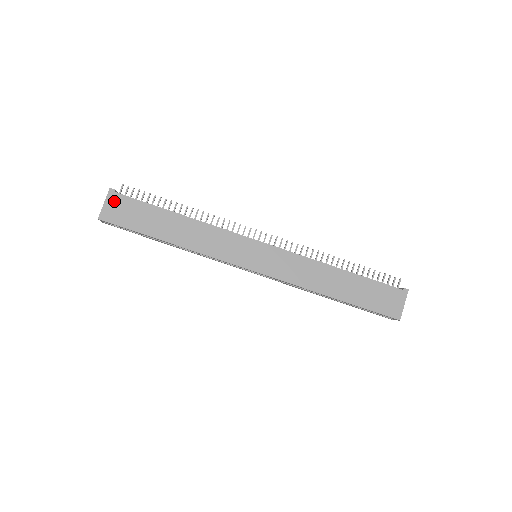
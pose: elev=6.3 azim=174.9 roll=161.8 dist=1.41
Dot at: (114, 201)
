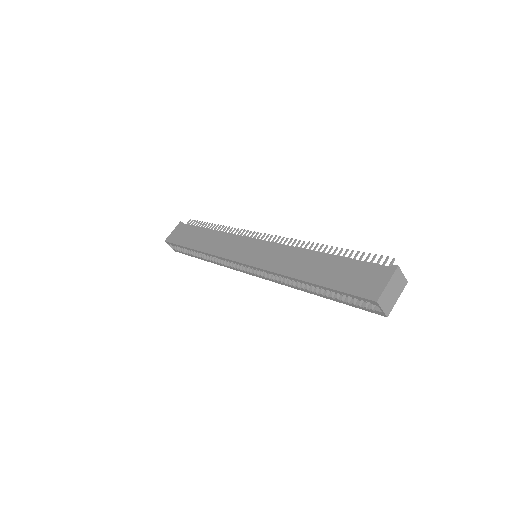
Dot at: (178, 229)
